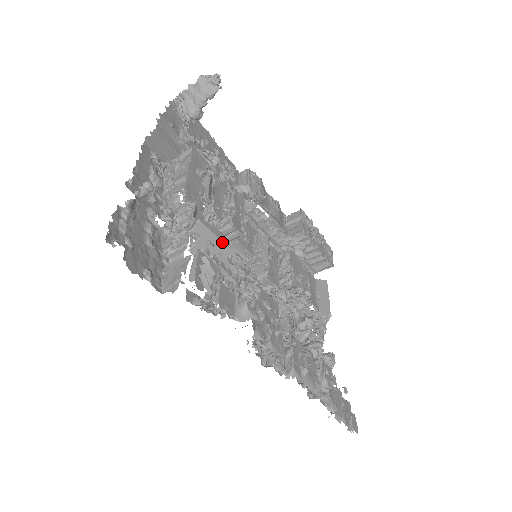
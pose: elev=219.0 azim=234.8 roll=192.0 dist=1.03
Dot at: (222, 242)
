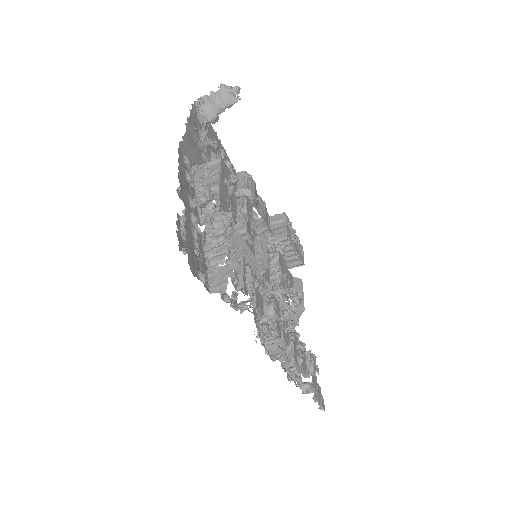
Dot at: (250, 250)
